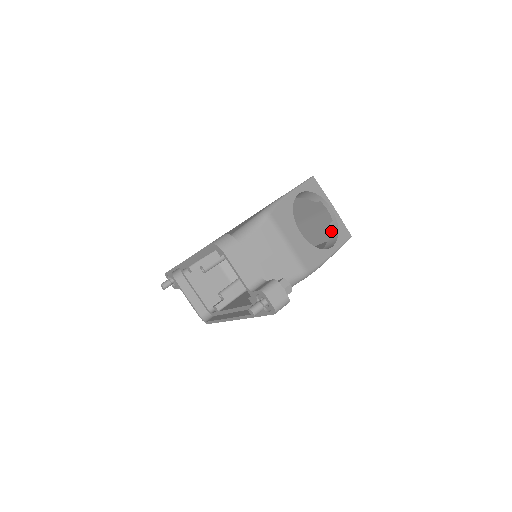
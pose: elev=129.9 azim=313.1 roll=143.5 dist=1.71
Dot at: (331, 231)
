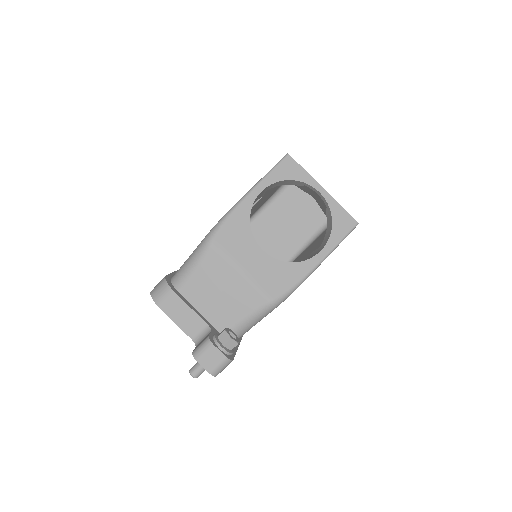
Dot at: (327, 221)
